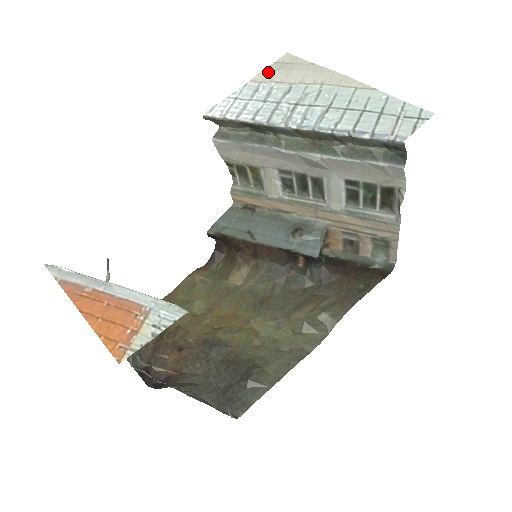
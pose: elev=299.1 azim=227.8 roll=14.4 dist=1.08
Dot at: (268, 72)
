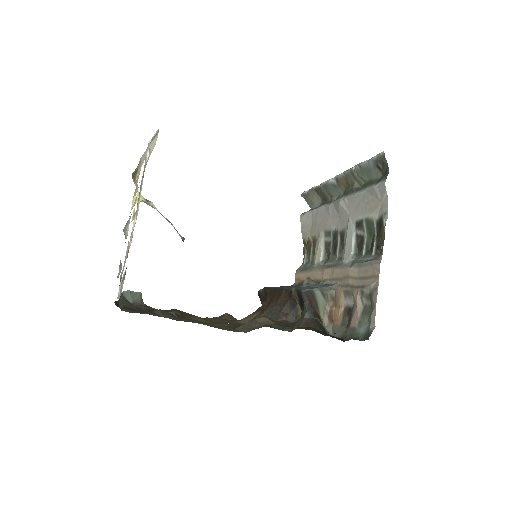
Dot at: occluded
